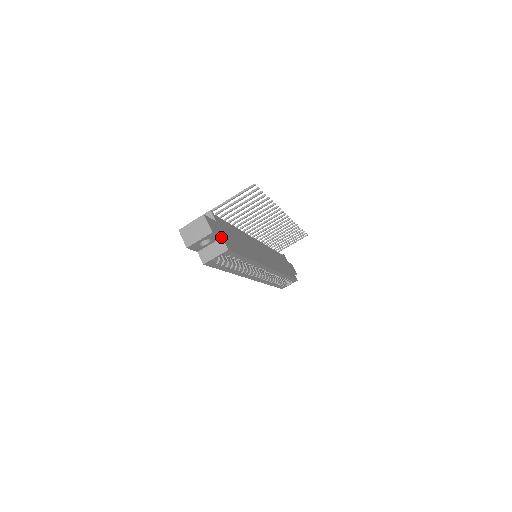
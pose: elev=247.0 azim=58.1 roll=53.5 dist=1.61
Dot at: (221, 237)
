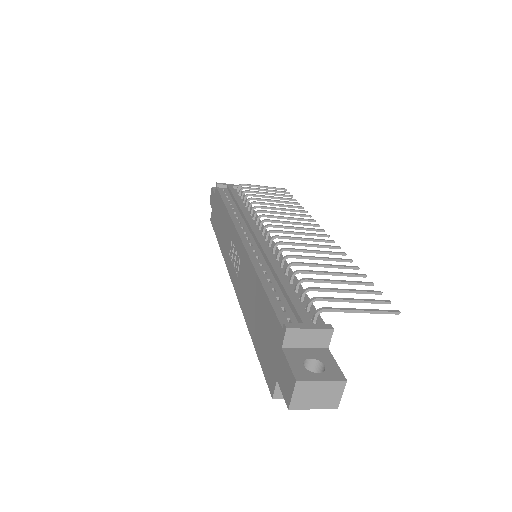
Dot at: occluded
